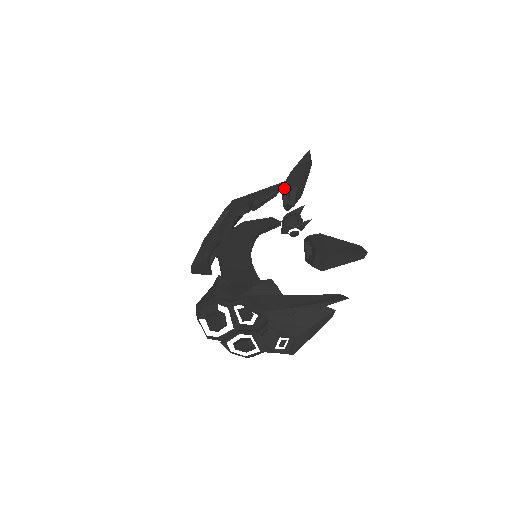
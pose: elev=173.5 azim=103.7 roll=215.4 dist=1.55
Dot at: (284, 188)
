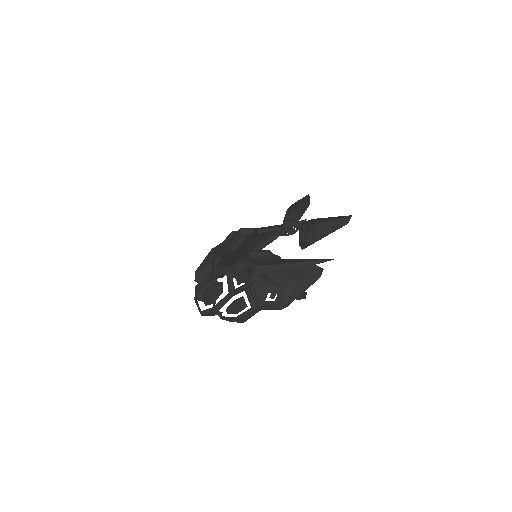
Dot at: (286, 215)
